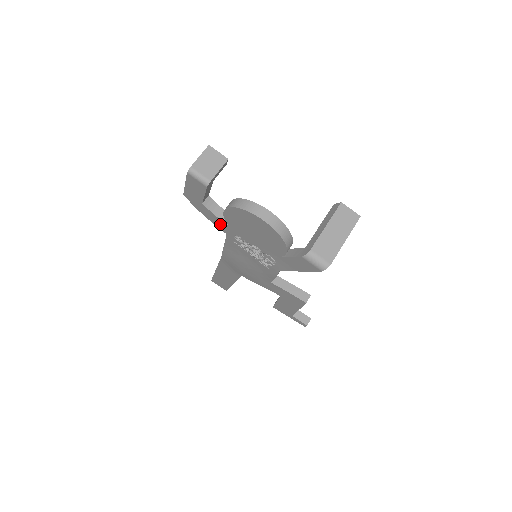
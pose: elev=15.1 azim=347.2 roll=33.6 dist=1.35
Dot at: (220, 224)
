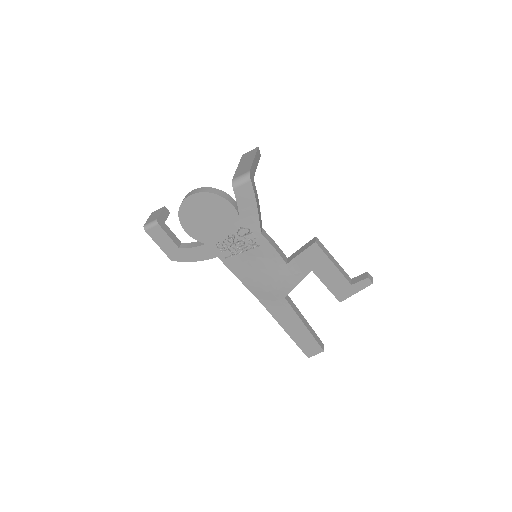
Dot at: (204, 252)
